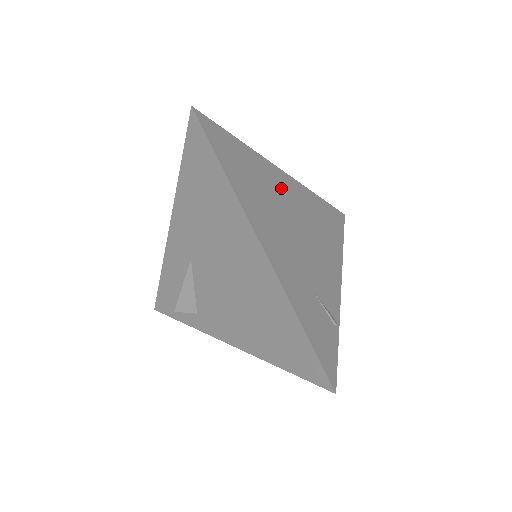
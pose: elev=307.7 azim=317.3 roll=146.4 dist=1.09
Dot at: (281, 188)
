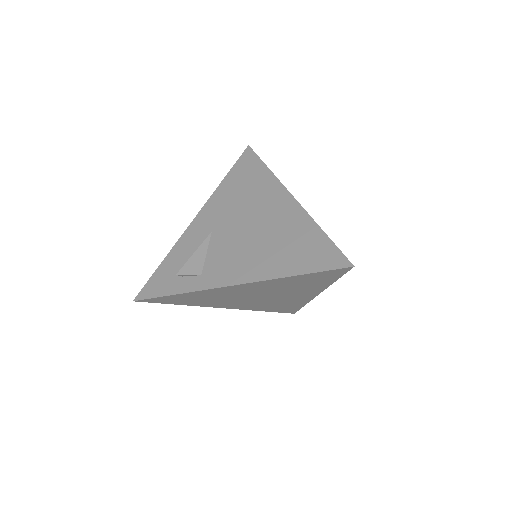
Dot at: occluded
